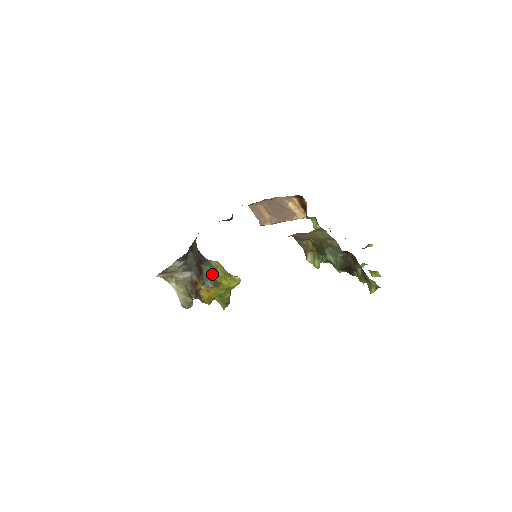
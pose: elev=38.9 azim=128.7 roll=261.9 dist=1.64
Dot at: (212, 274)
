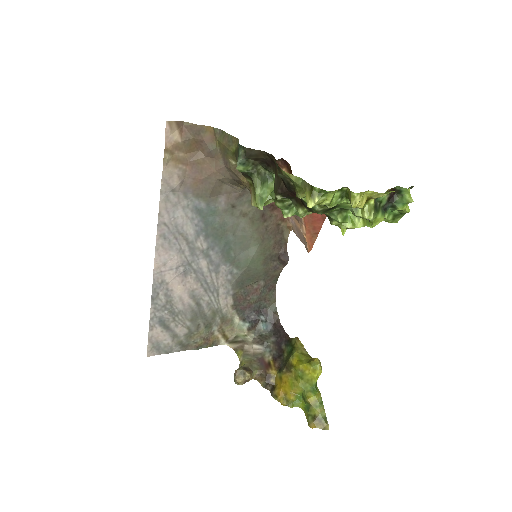
Dot at: (289, 355)
